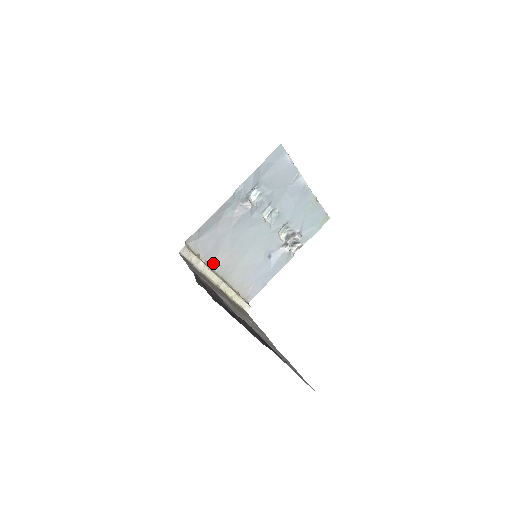
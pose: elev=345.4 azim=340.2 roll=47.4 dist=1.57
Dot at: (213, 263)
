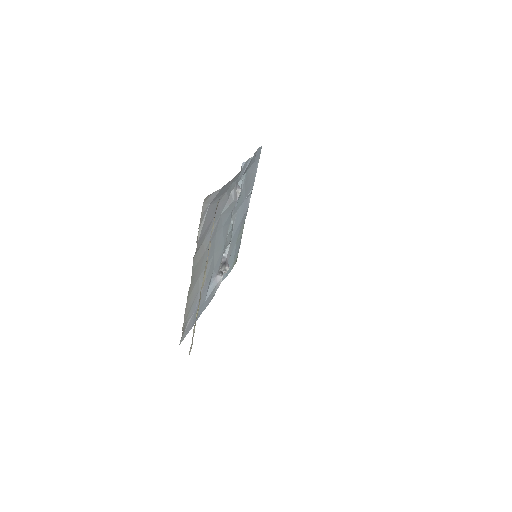
Dot at: (195, 256)
